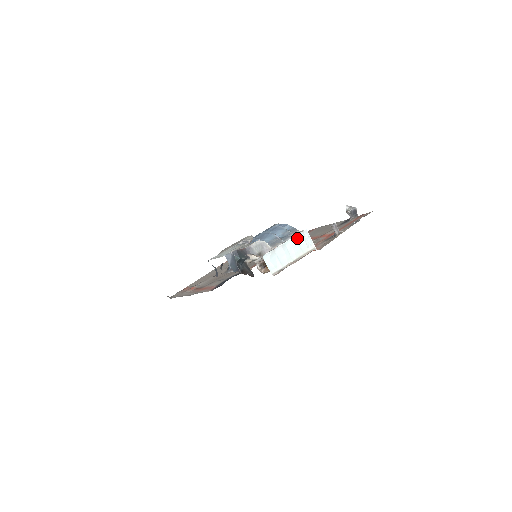
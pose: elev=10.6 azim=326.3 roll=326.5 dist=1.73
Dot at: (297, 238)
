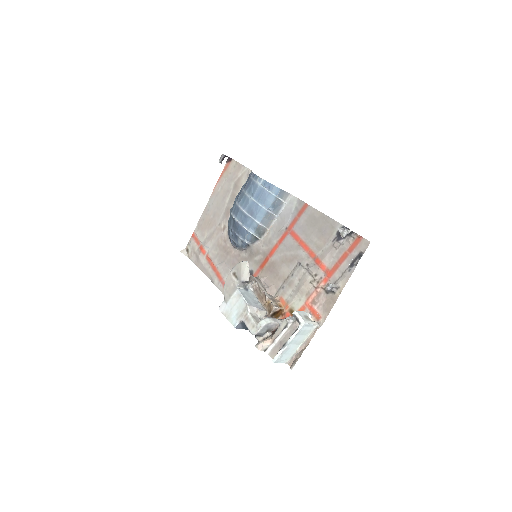
Dot at: (298, 334)
